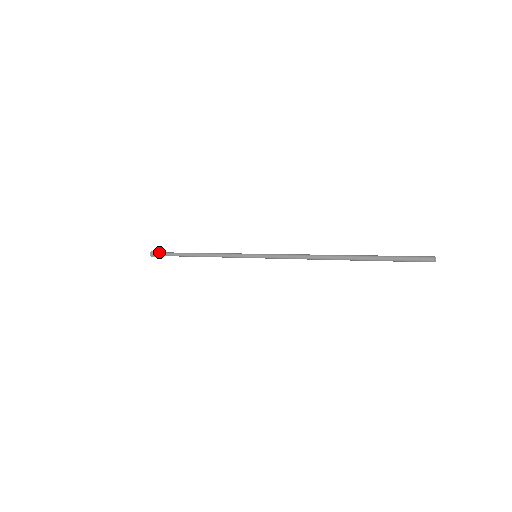
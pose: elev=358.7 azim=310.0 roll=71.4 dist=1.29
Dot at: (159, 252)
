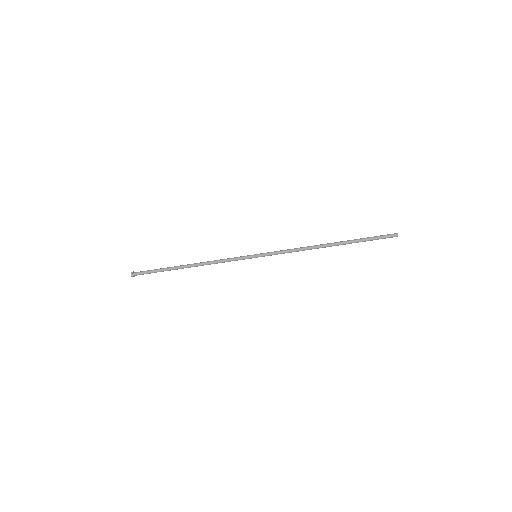
Dot at: (143, 271)
